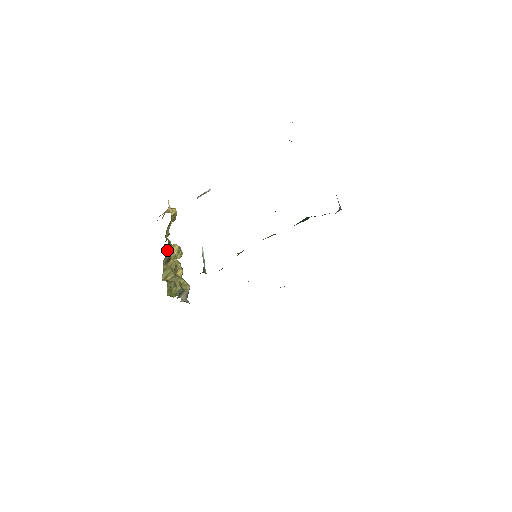
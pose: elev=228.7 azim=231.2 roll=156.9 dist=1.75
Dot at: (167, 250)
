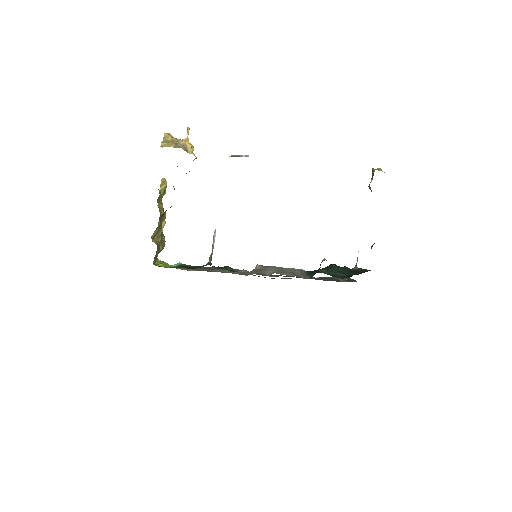
Dot at: (159, 190)
